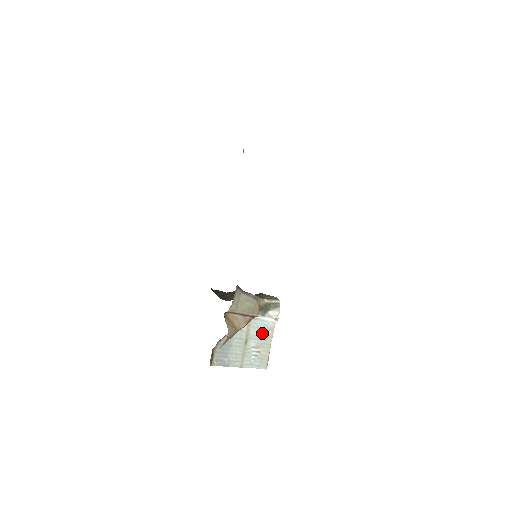
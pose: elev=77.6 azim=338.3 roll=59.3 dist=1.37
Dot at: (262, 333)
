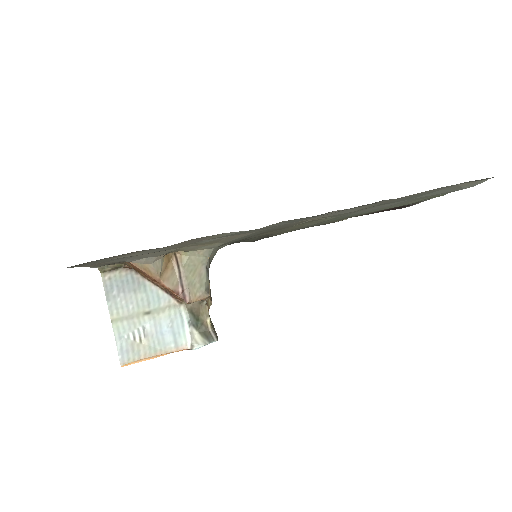
Dot at: (167, 333)
